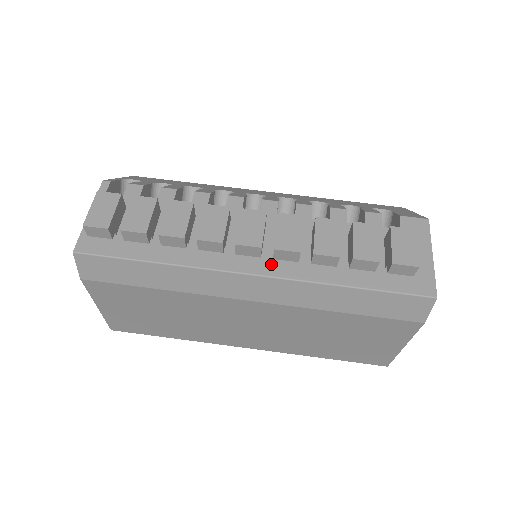
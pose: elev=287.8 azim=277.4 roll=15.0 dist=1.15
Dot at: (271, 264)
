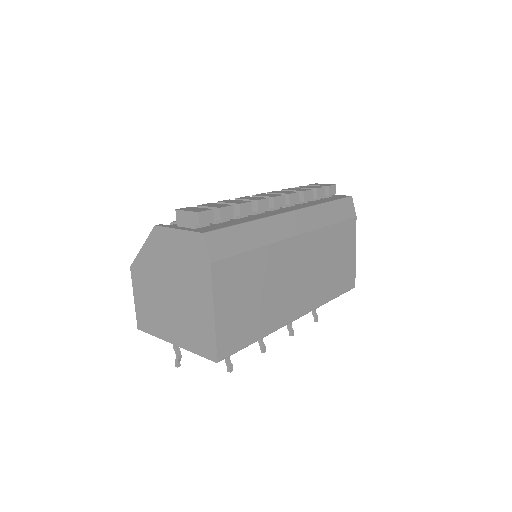
Dot at: (291, 208)
